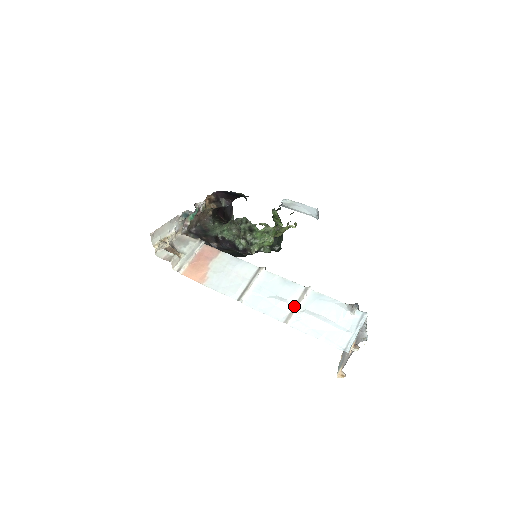
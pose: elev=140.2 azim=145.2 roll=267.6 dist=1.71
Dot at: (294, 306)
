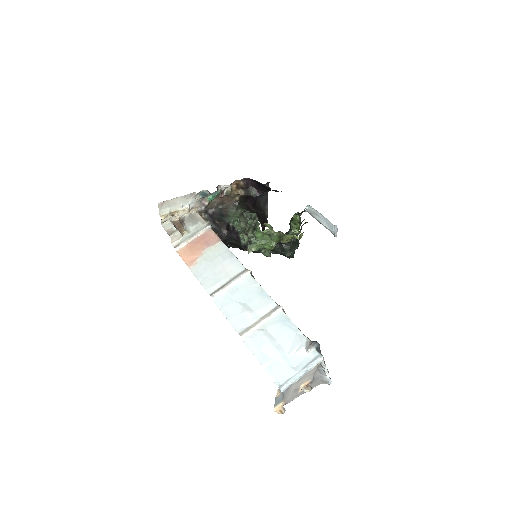
Dot at: (256, 321)
